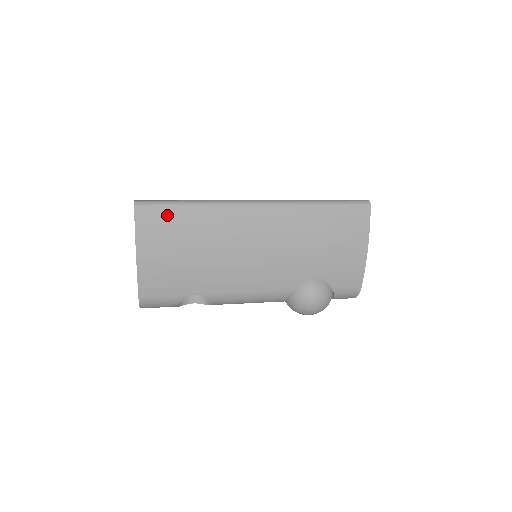
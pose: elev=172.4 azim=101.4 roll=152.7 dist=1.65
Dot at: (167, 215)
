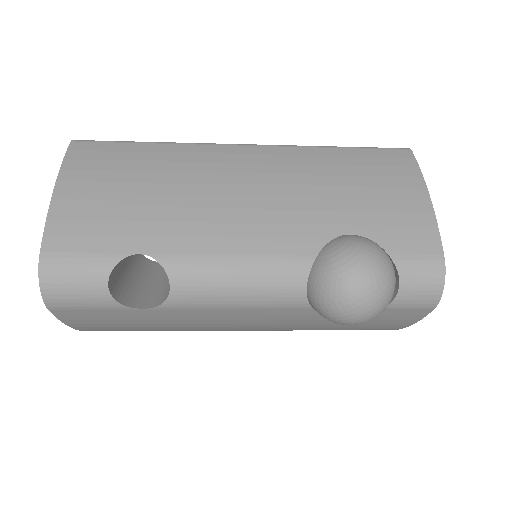
Dot at: (114, 148)
